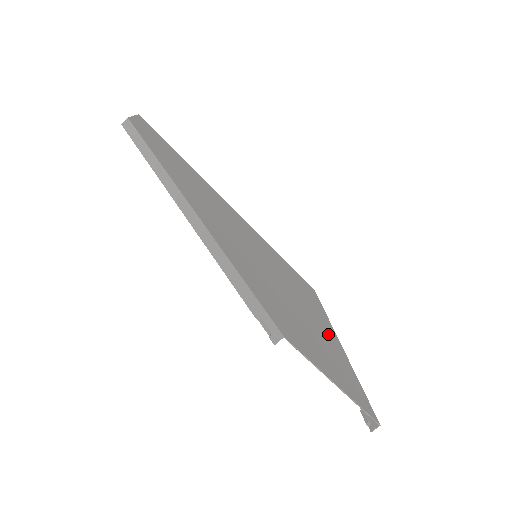
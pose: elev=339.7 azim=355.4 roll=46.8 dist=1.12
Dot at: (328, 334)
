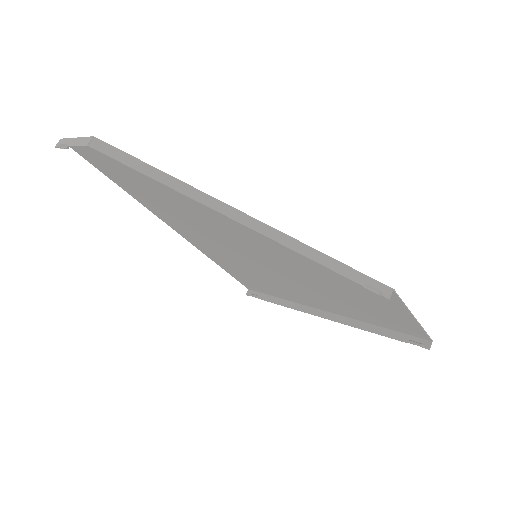
Dot at: (328, 305)
